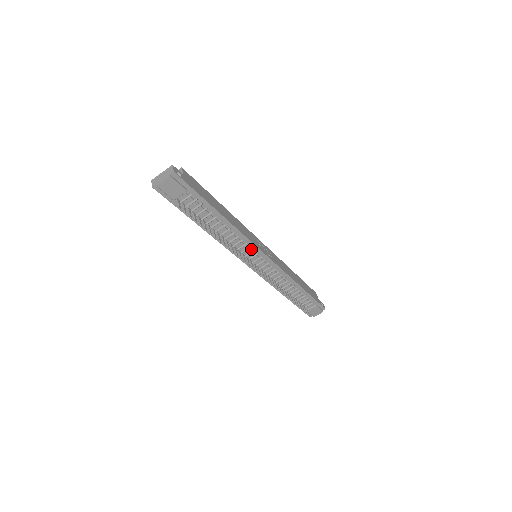
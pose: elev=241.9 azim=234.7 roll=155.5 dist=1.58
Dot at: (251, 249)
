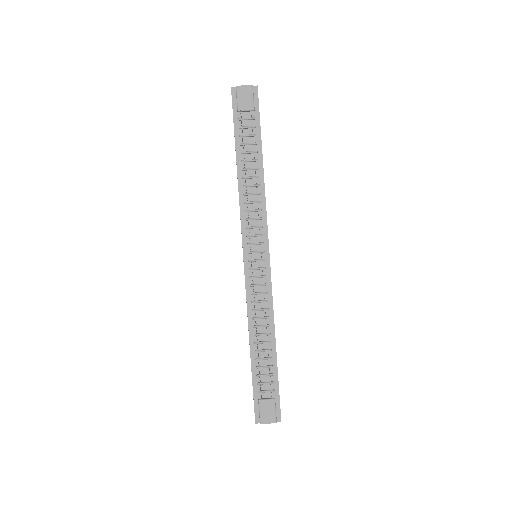
Dot at: (261, 231)
